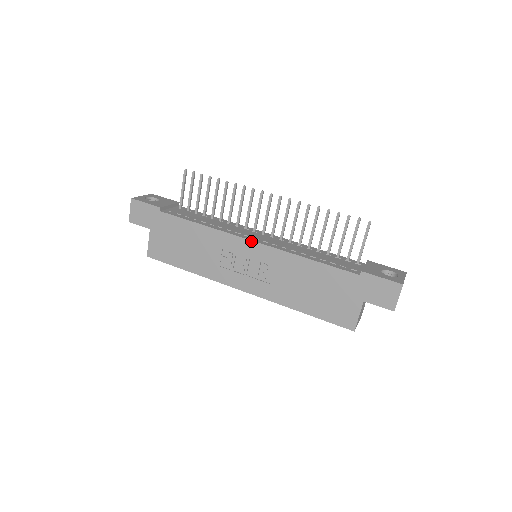
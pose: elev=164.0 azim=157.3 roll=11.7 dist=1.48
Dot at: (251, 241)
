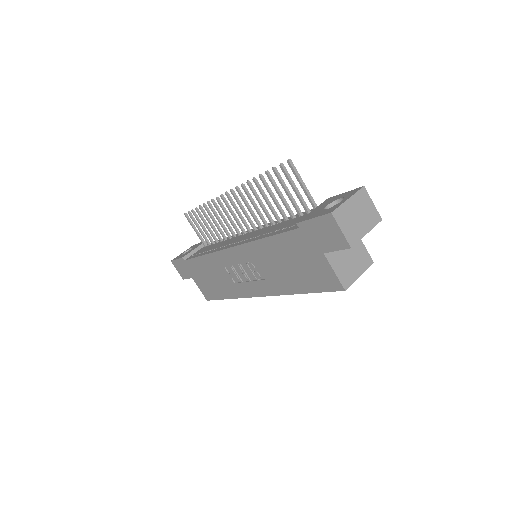
Dot at: (229, 249)
